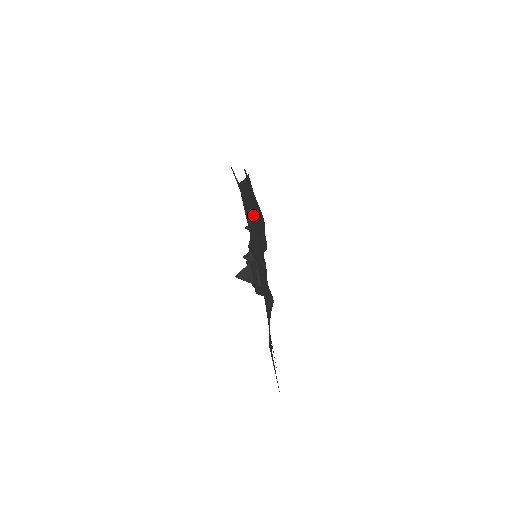
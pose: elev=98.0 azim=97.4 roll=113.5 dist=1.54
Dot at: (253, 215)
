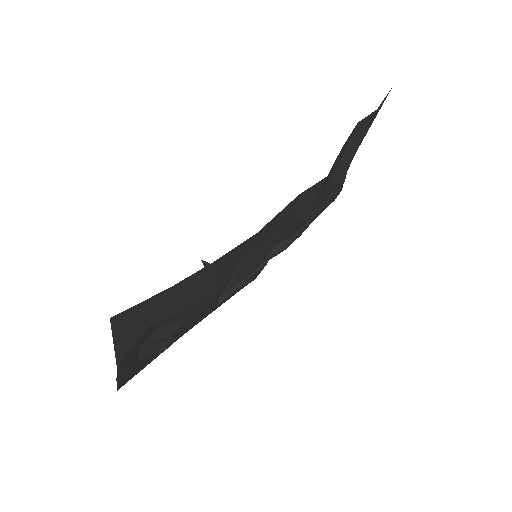
Dot at: (158, 317)
